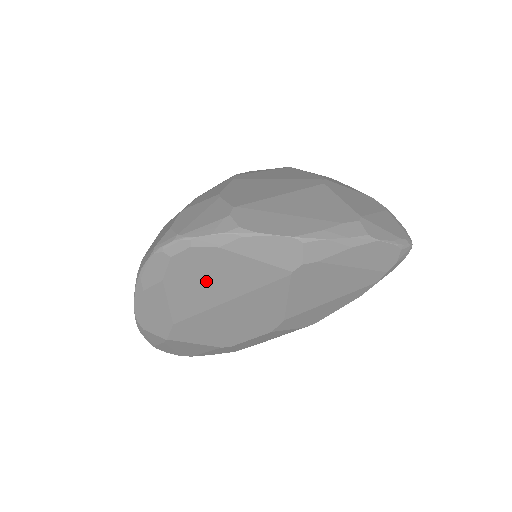
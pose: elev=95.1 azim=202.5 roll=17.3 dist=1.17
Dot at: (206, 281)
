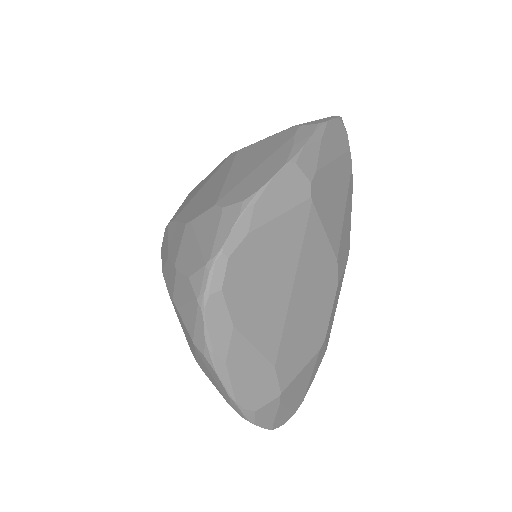
Dot at: (264, 284)
